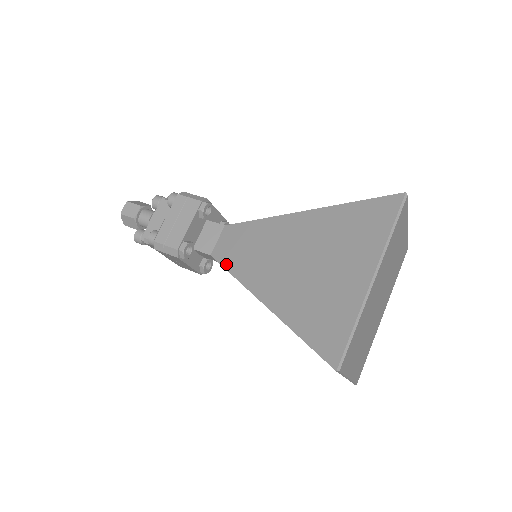
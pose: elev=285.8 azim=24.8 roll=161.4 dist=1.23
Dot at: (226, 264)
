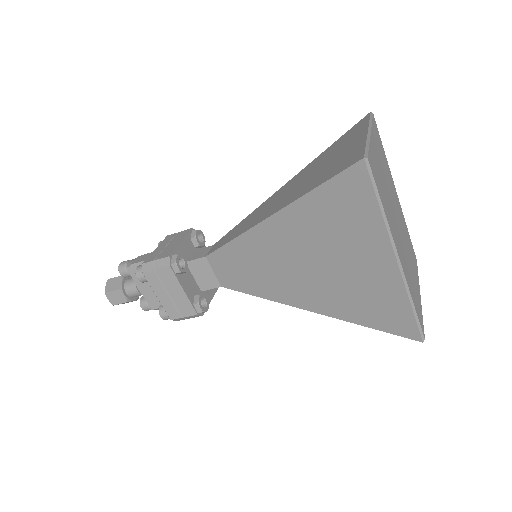
Dot at: (244, 290)
